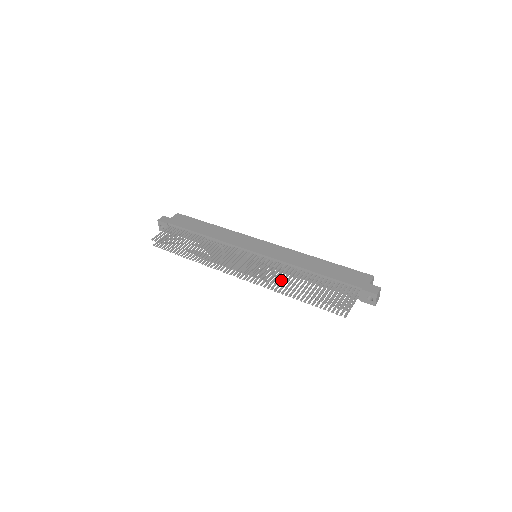
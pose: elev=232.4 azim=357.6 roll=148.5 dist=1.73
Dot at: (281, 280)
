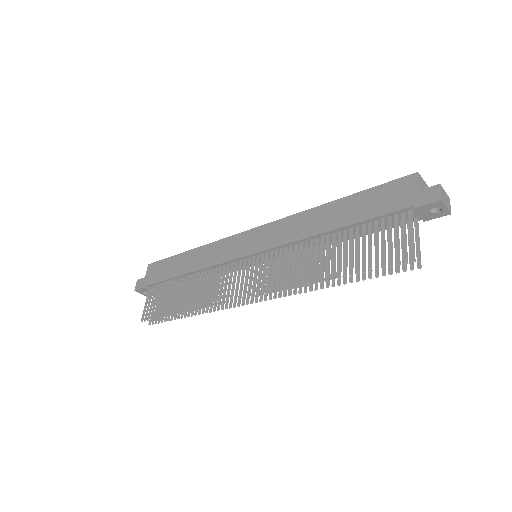
Dot at: occluded
